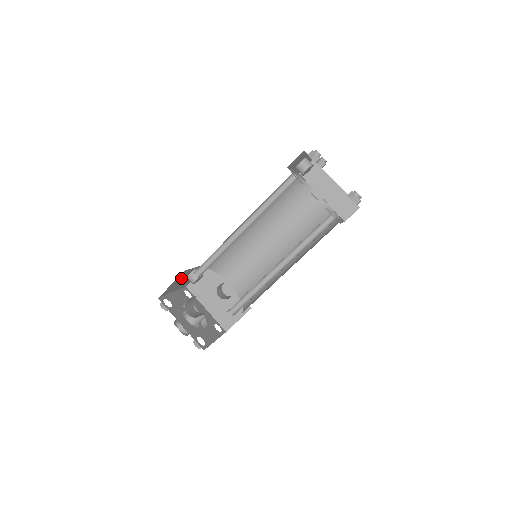
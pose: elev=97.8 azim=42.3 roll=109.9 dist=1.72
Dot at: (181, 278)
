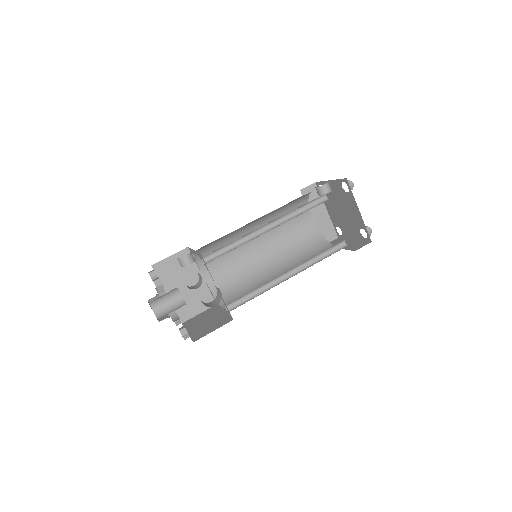
Dot at: occluded
